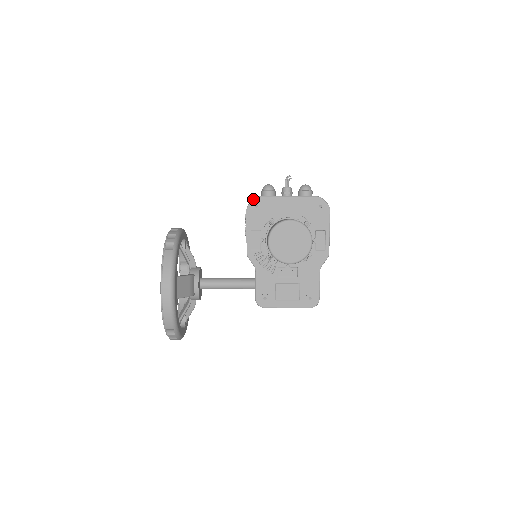
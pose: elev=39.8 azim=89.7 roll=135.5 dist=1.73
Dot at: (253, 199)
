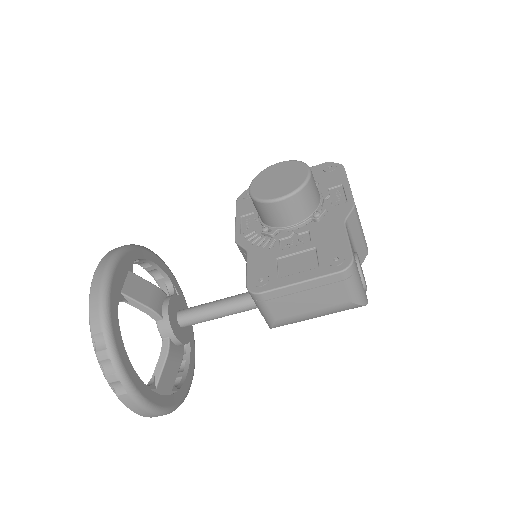
Dot at: (244, 191)
